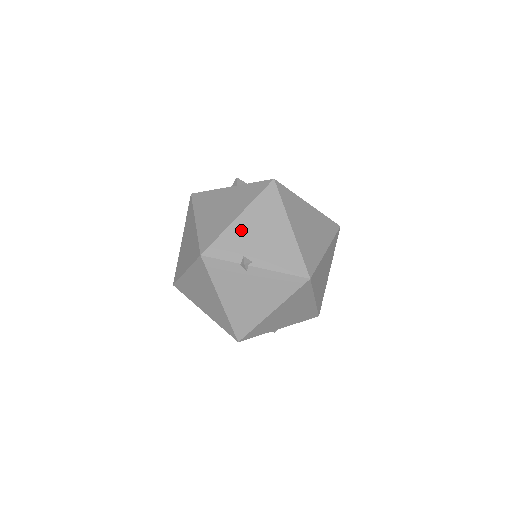
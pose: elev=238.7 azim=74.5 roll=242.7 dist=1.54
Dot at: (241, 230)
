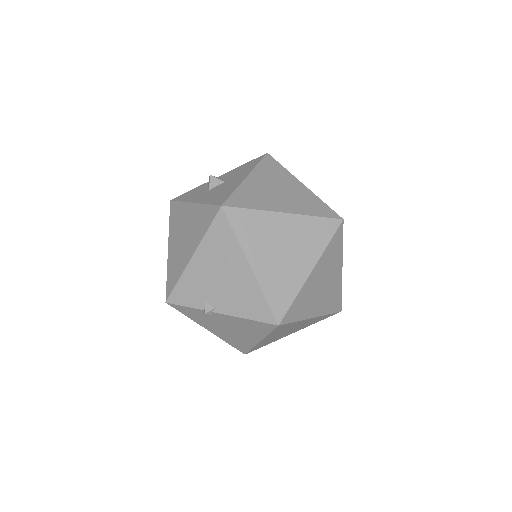
Dot at: (198, 273)
